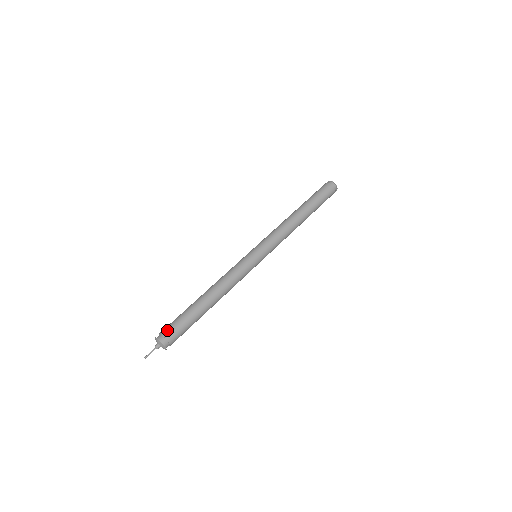
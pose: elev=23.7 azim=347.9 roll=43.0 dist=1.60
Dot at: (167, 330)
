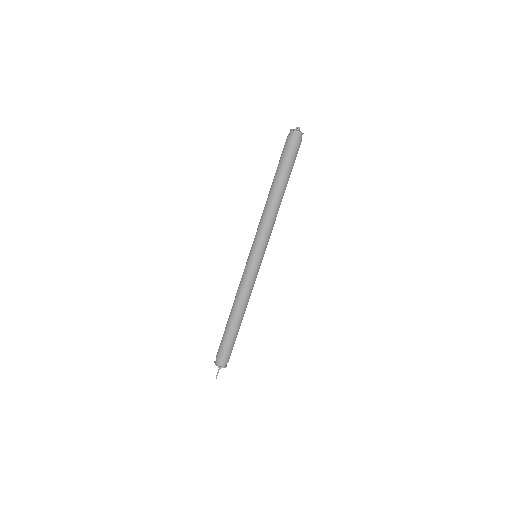
Dot at: (217, 354)
